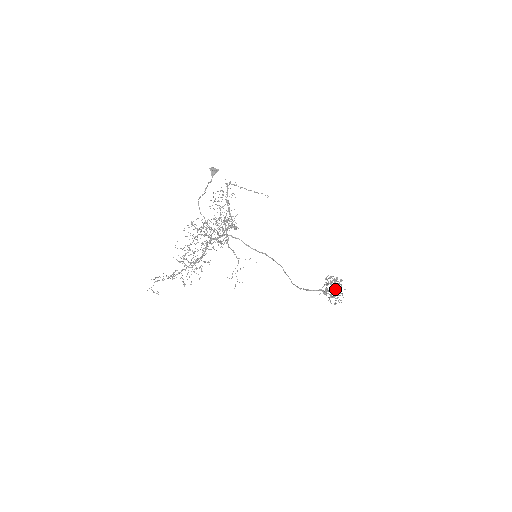
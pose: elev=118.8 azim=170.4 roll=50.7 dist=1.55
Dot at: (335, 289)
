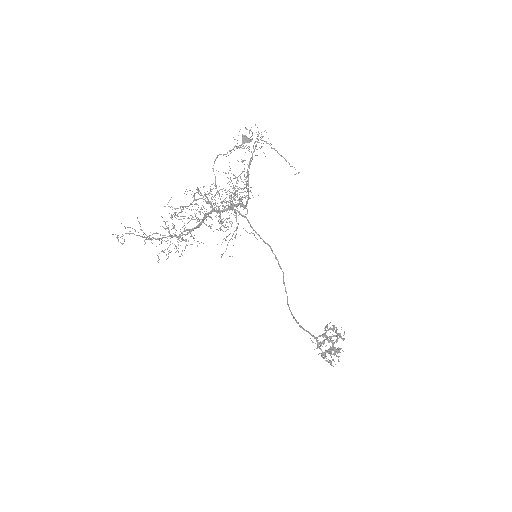
Dot at: occluded
